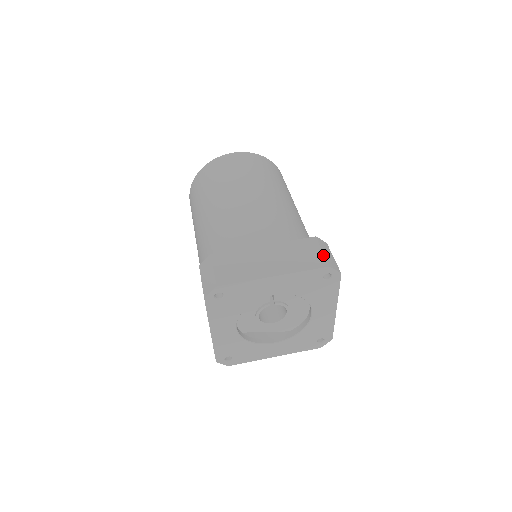
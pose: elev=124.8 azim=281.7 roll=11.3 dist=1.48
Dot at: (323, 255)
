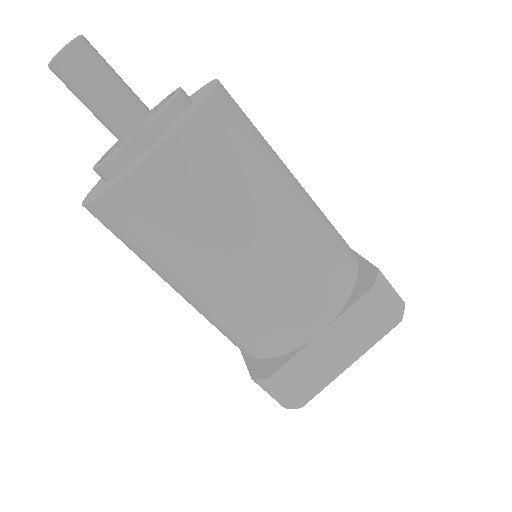
Dot at: (391, 310)
